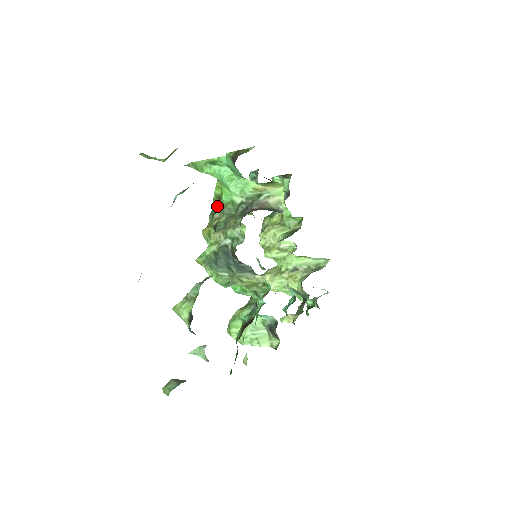
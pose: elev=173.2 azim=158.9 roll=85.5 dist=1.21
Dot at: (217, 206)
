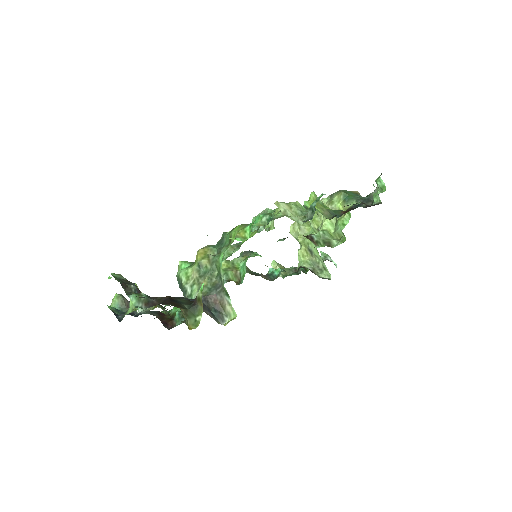
Dot at: (227, 241)
